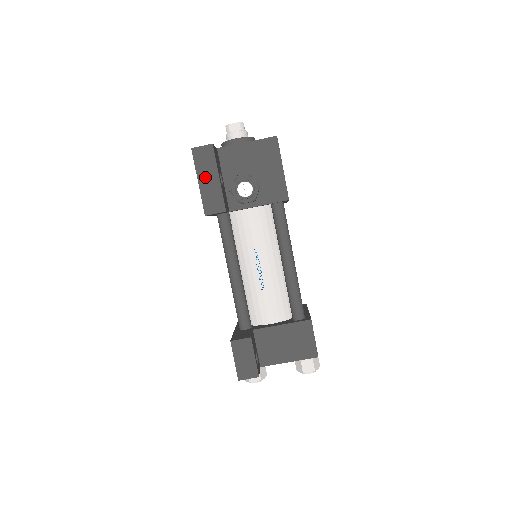
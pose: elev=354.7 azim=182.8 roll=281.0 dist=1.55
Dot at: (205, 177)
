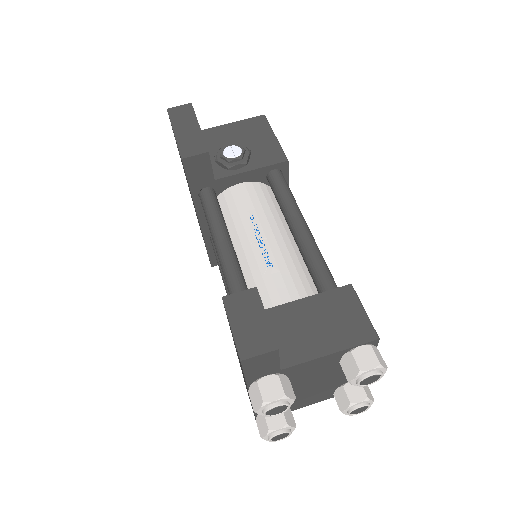
Dot at: (182, 127)
